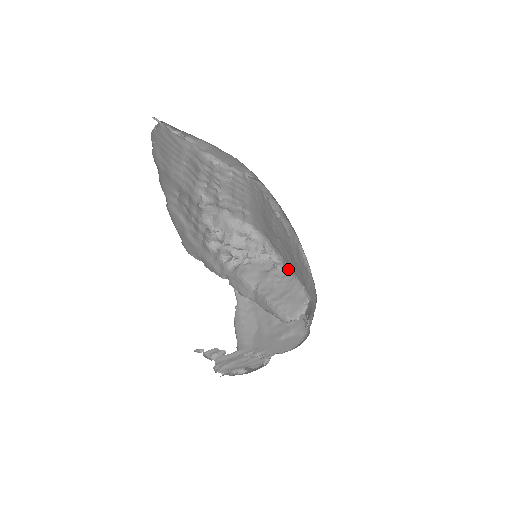
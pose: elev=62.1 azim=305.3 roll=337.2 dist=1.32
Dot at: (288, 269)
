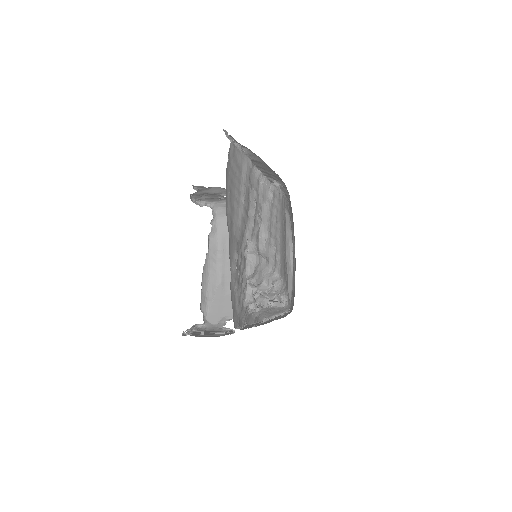
Dot at: (288, 303)
